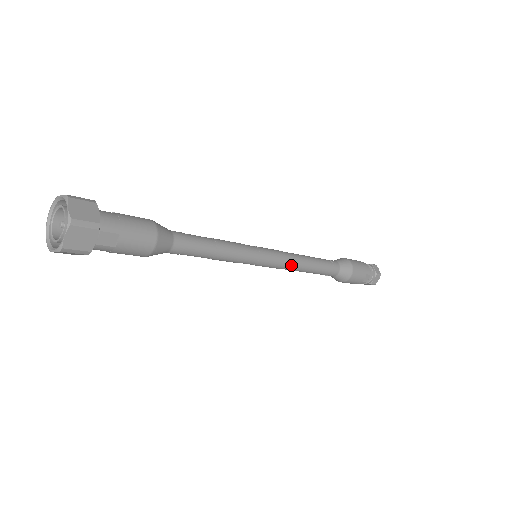
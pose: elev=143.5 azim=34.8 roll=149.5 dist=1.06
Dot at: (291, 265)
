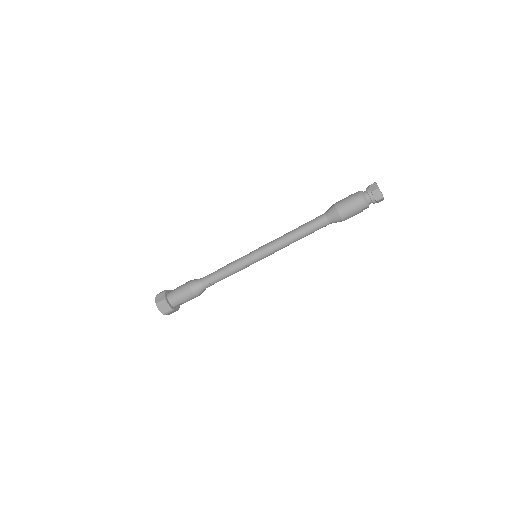
Dot at: (282, 248)
